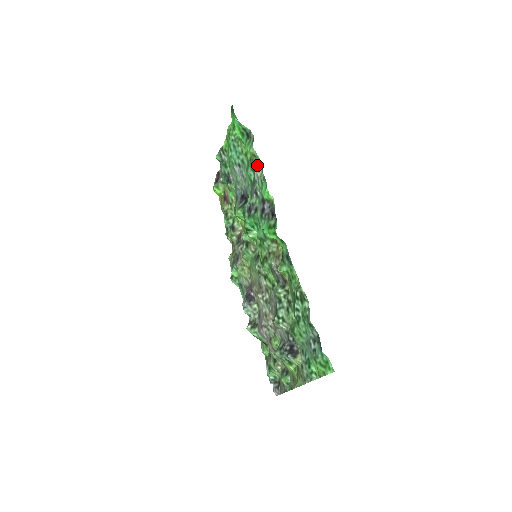
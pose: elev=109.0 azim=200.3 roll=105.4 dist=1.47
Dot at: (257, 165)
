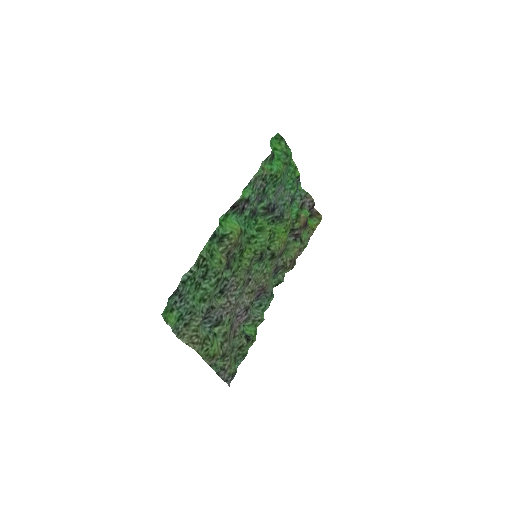
Dot at: (262, 176)
